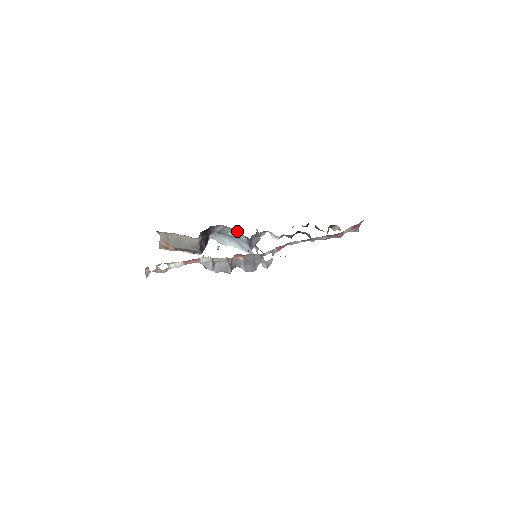
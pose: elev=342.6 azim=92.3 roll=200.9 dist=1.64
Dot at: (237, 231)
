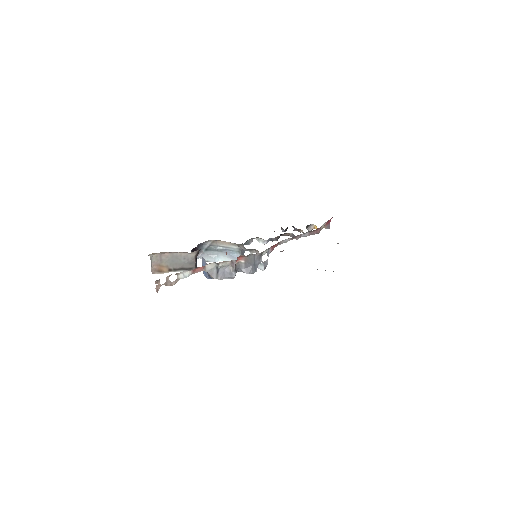
Dot at: (227, 242)
